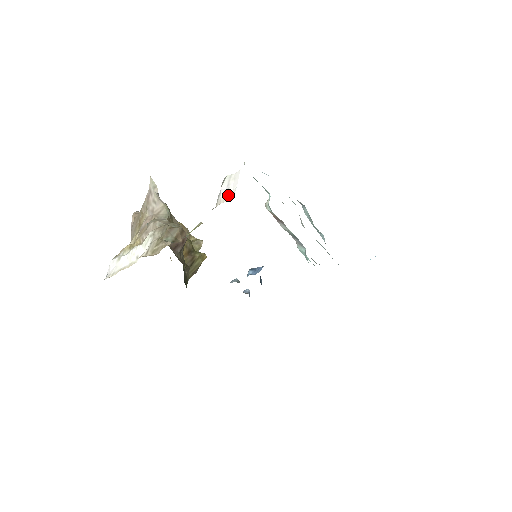
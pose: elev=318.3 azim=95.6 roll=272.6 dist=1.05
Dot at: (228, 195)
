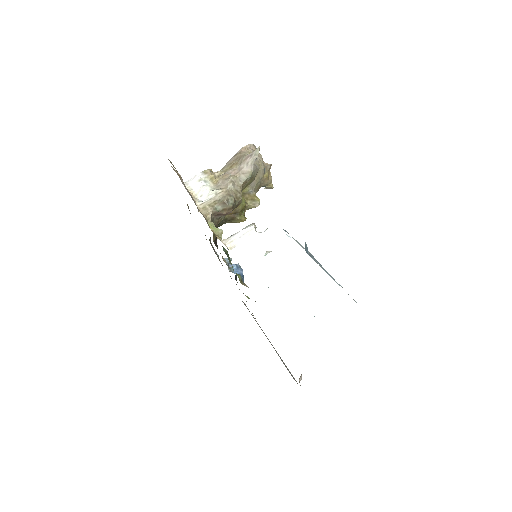
Dot at: (233, 243)
